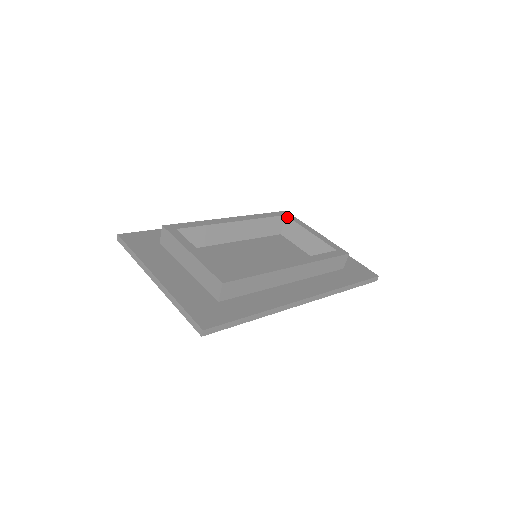
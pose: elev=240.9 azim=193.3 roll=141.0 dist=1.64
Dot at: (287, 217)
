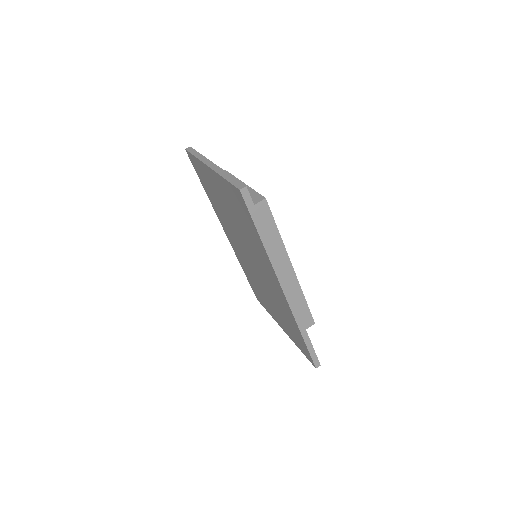
Dot at: occluded
